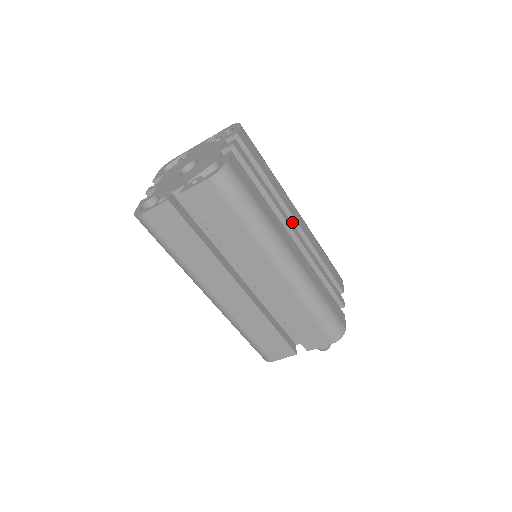
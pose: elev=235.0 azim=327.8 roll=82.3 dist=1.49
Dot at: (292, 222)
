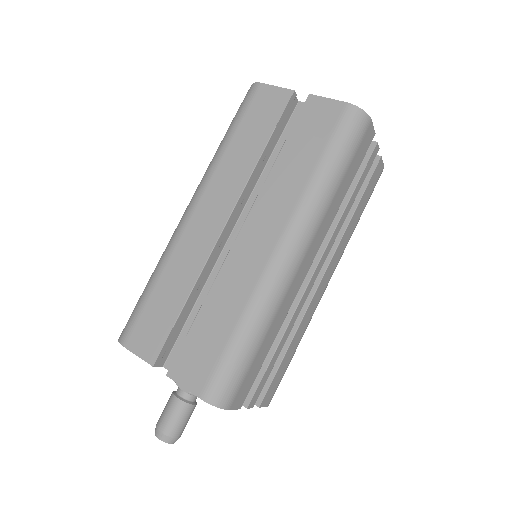
Dot at: (319, 274)
